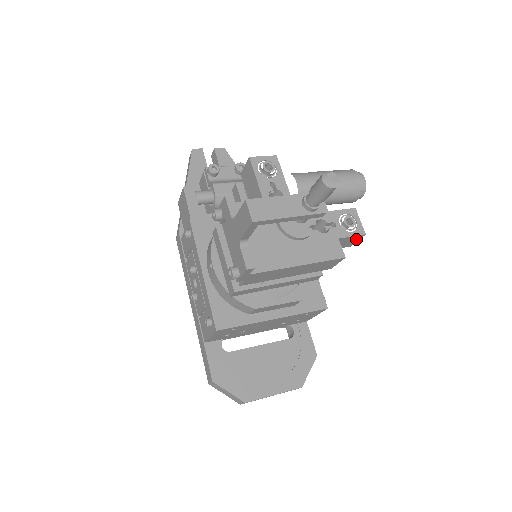
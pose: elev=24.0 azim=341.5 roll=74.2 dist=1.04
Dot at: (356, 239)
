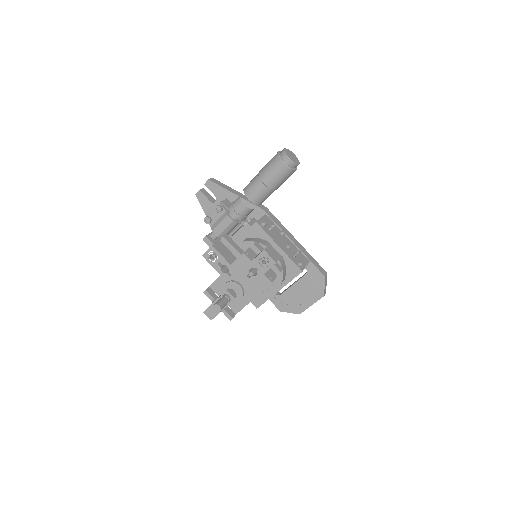
Dot at: occluded
